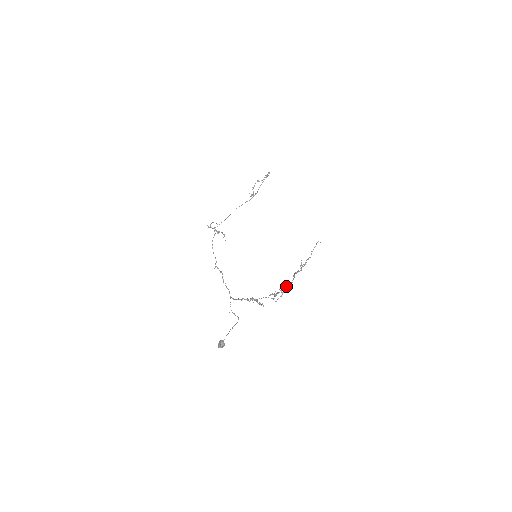
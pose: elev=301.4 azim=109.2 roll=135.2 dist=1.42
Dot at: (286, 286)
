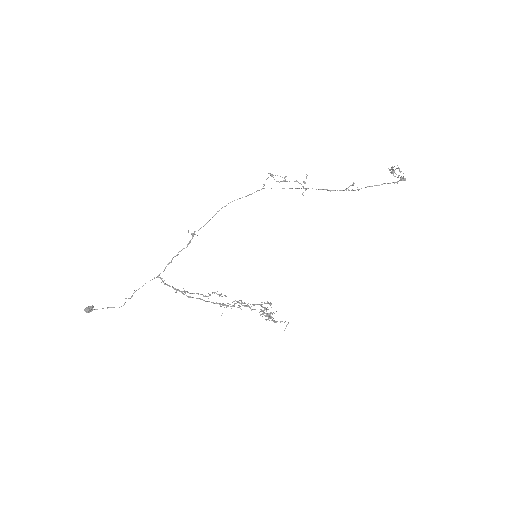
Dot at: (259, 304)
